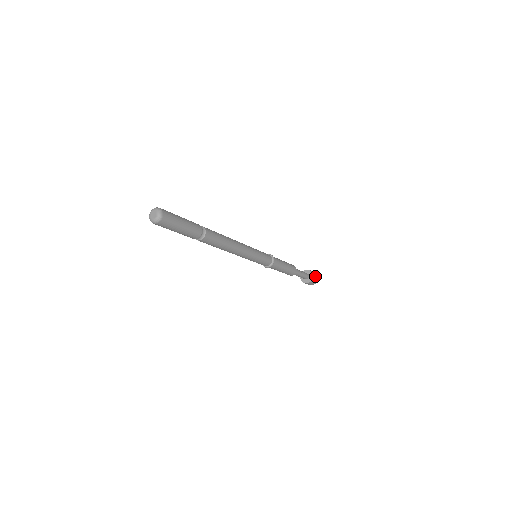
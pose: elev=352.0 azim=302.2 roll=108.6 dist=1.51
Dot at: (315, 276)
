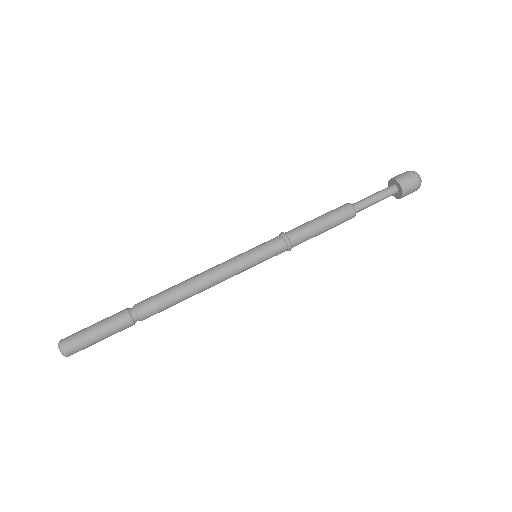
Dot at: (410, 188)
